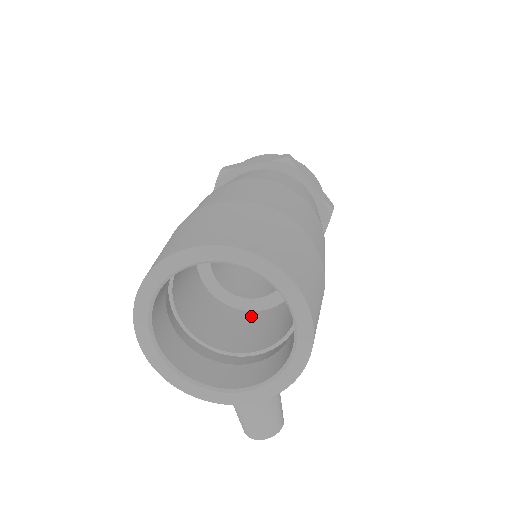
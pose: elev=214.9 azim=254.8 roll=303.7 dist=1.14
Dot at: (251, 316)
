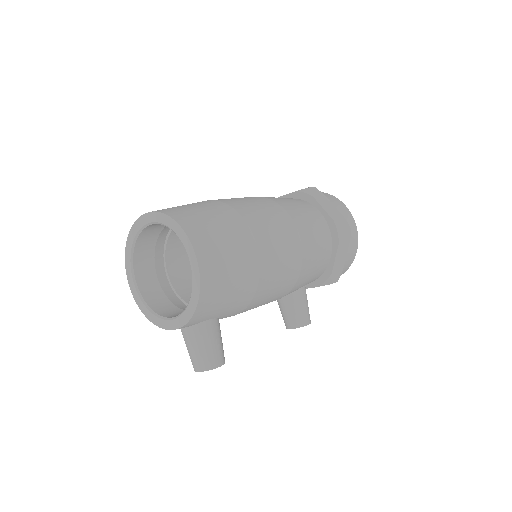
Dot at: occluded
